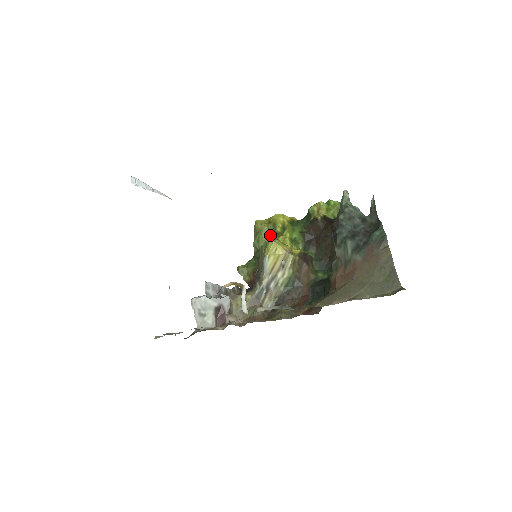
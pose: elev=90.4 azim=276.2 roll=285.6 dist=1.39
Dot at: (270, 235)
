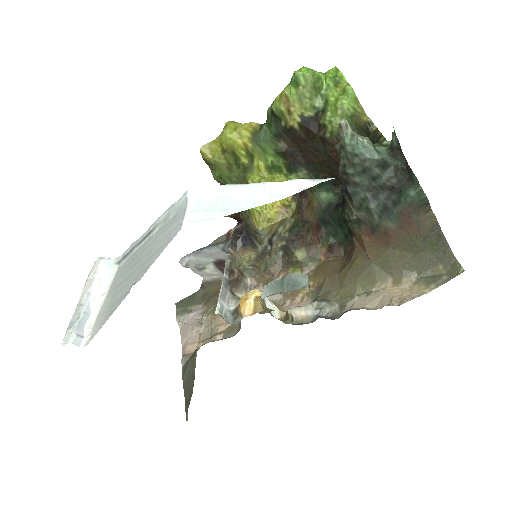
Dot at: (234, 168)
